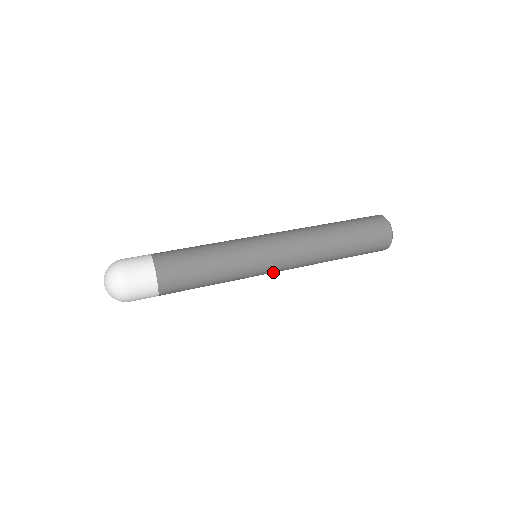
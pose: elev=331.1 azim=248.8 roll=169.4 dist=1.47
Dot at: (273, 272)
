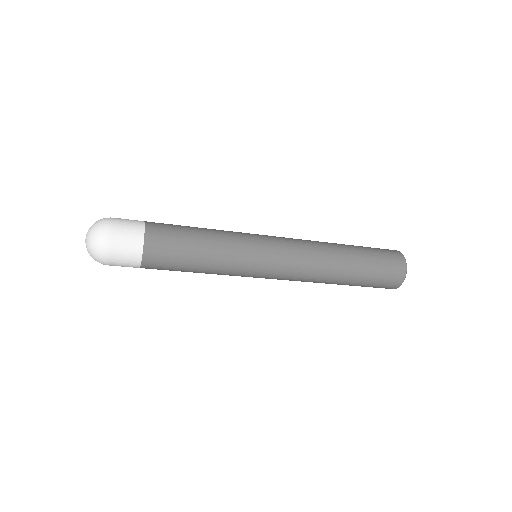
Dot at: (277, 258)
